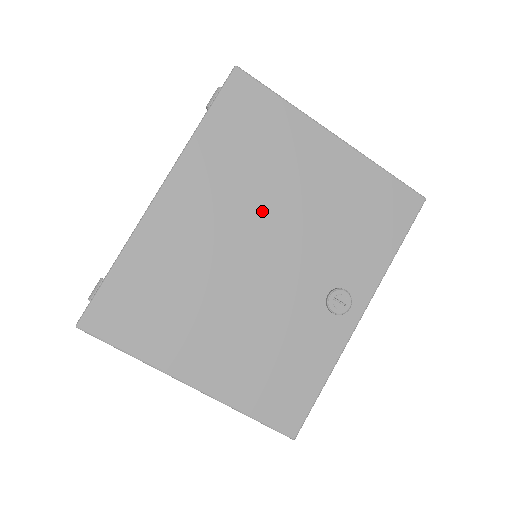
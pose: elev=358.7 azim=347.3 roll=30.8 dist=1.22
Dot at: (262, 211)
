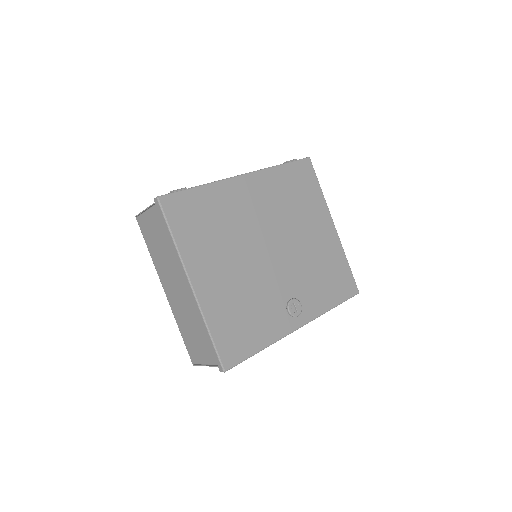
Dot at: (284, 228)
